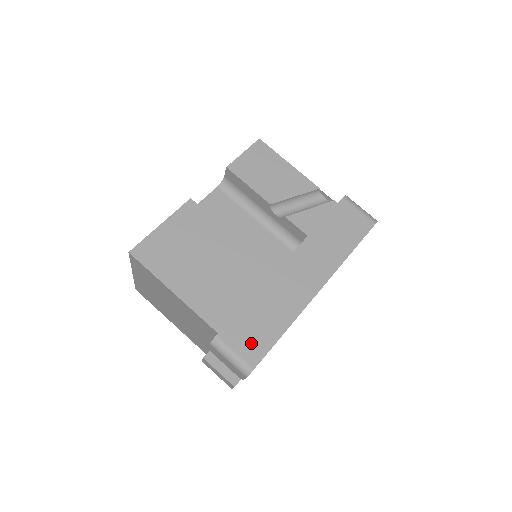
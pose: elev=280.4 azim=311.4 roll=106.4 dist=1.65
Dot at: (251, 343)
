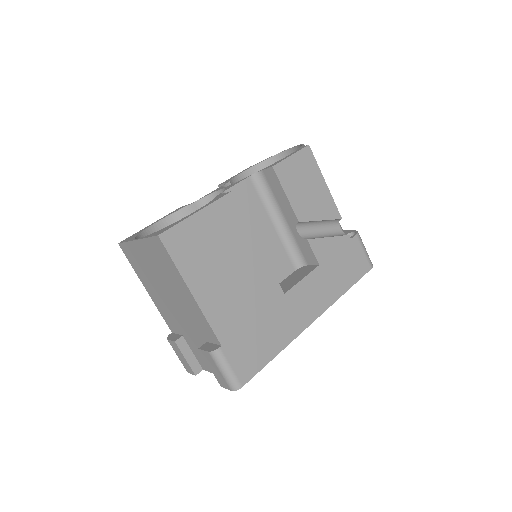
Dot at: (247, 361)
